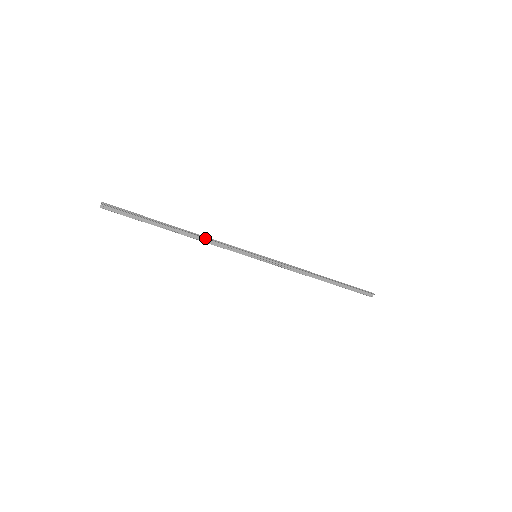
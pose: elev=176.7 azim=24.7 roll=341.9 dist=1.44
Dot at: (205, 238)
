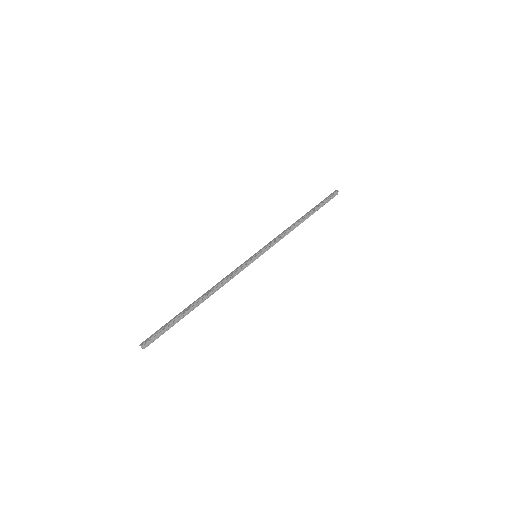
Dot at: (219, 285)
